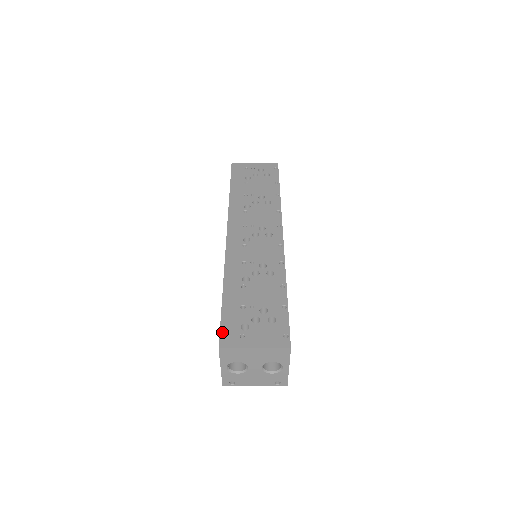
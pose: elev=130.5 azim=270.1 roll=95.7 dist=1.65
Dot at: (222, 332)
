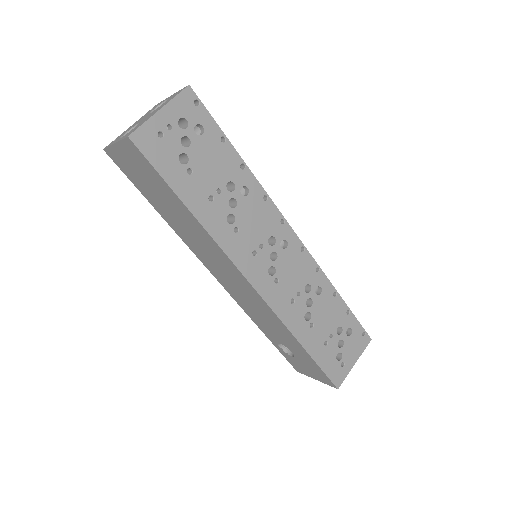
Dot at: (331, 377)
